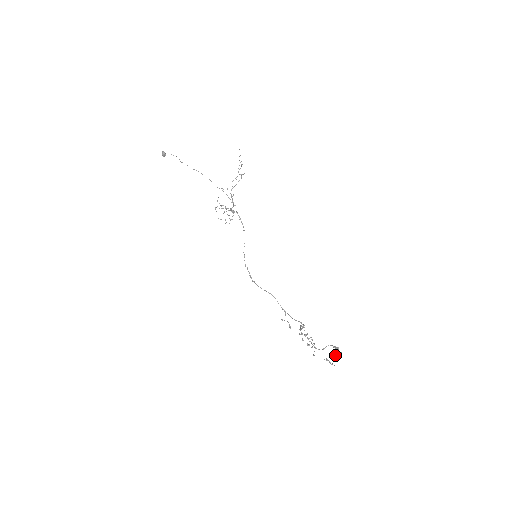
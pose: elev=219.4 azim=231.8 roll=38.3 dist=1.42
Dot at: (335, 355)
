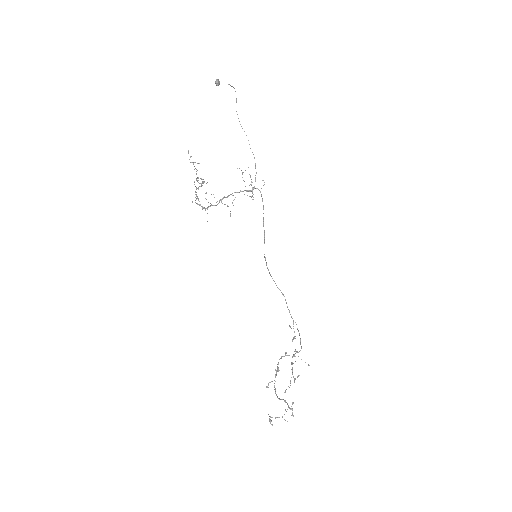
Dot at: (282, 416)
